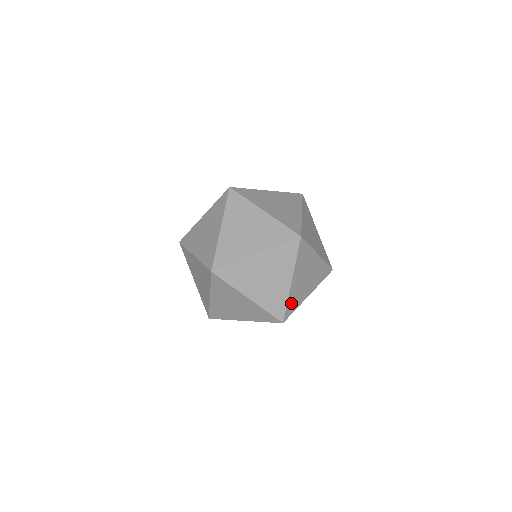
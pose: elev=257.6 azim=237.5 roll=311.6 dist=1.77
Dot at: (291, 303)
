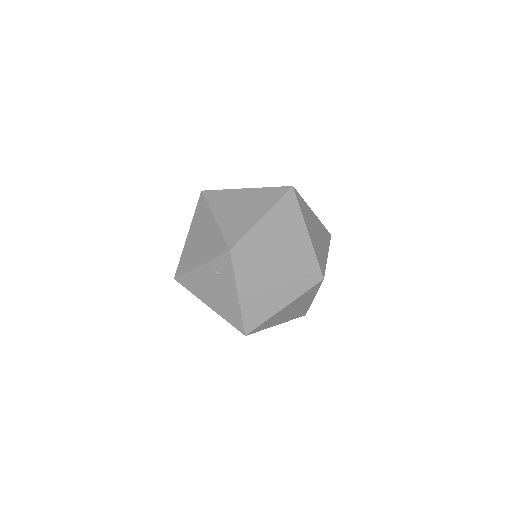
Dot at: (265, 324)
